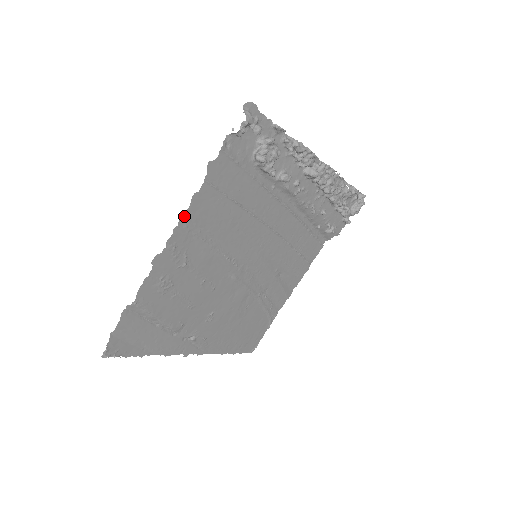
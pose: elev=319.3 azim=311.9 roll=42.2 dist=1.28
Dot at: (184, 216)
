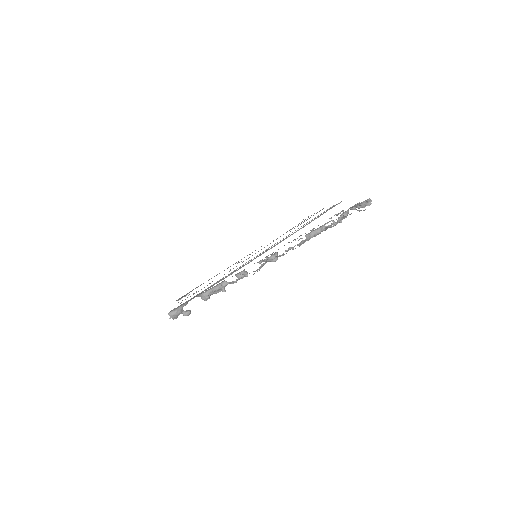
Dot at: occluded
